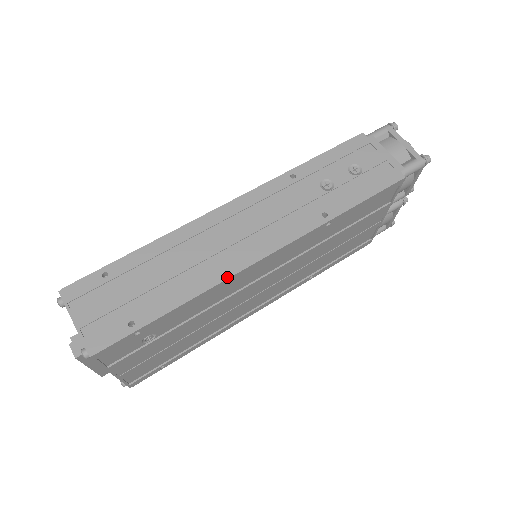
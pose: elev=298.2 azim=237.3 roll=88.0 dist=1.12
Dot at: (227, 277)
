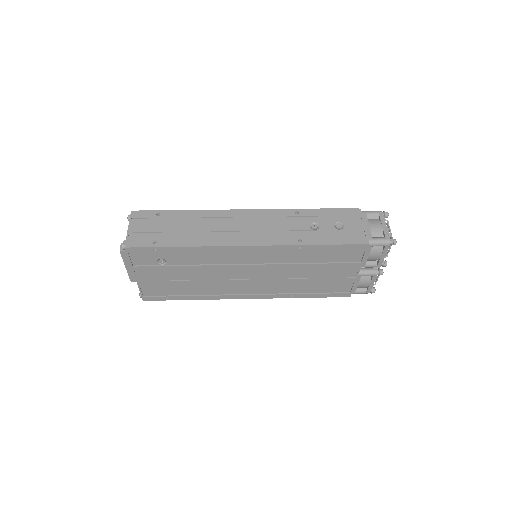
Dot at: (220, 245)
